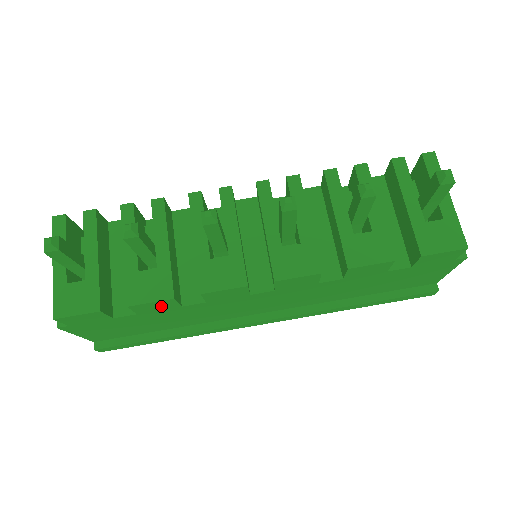
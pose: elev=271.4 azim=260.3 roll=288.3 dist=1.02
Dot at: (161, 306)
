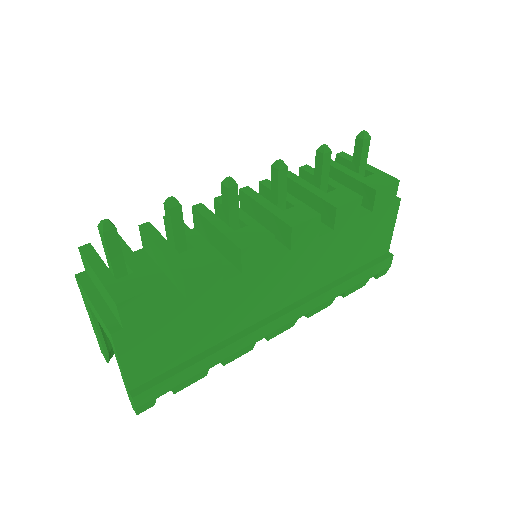
Dot at: (208, 279)
